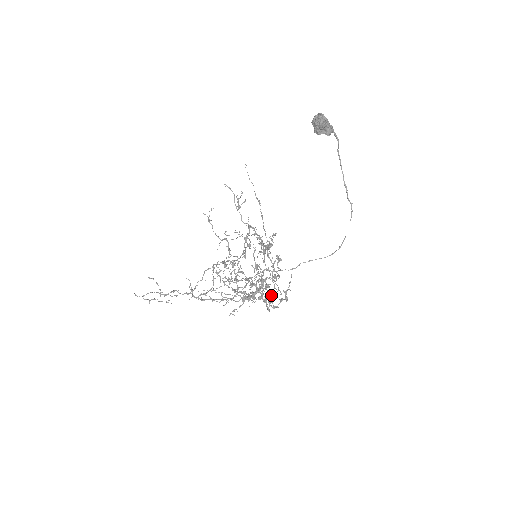
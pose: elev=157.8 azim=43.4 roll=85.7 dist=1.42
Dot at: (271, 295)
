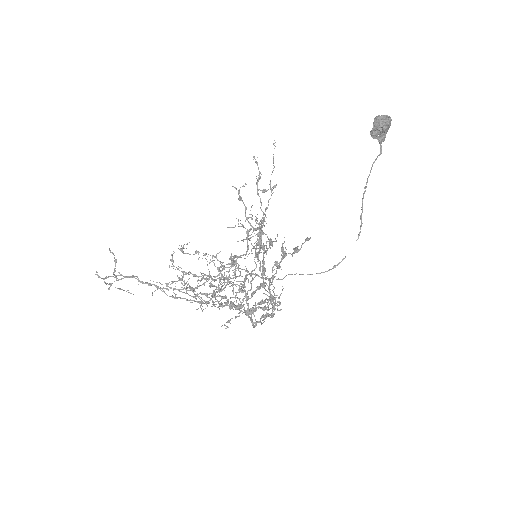
Dot at: (267, 309)
